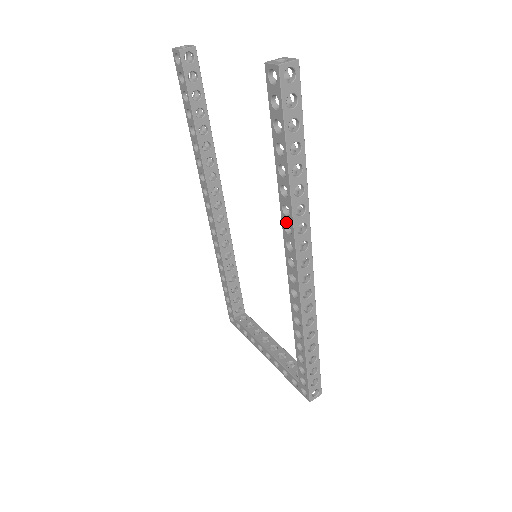
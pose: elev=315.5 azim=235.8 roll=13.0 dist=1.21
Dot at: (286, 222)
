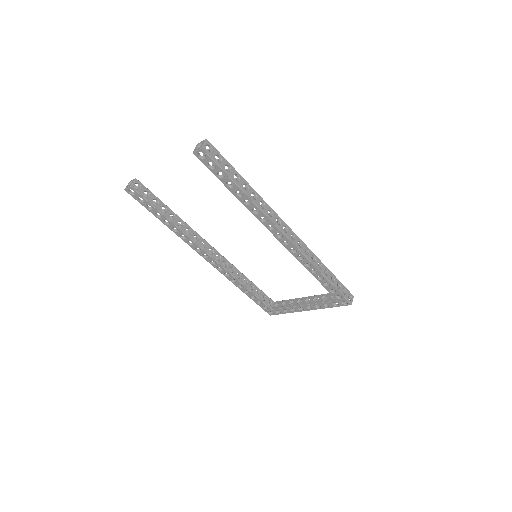
Dot at: (260, 217)
